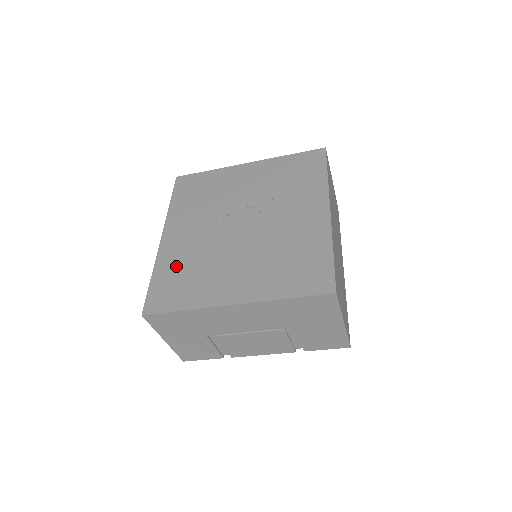
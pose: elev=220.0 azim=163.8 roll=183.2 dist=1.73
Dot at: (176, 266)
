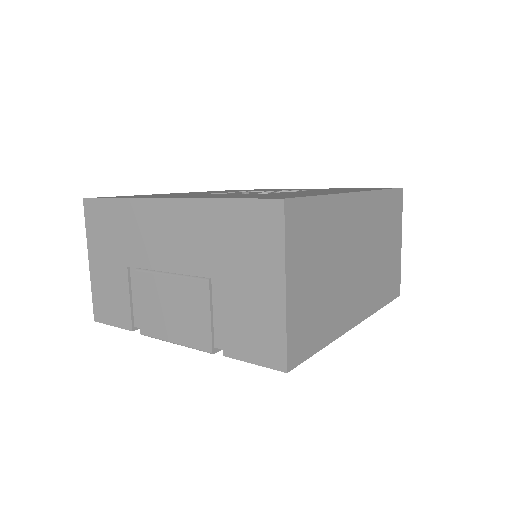
Dot at: occluded
